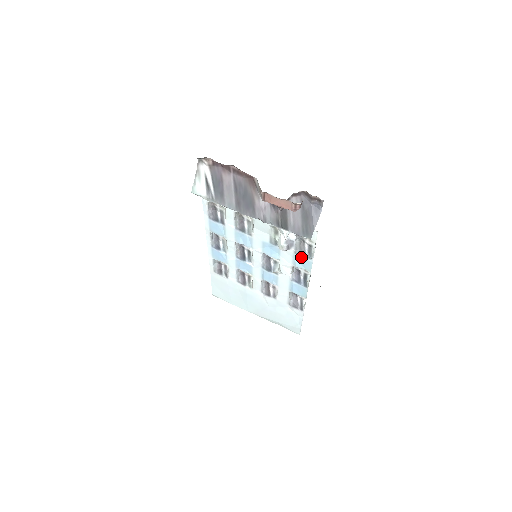
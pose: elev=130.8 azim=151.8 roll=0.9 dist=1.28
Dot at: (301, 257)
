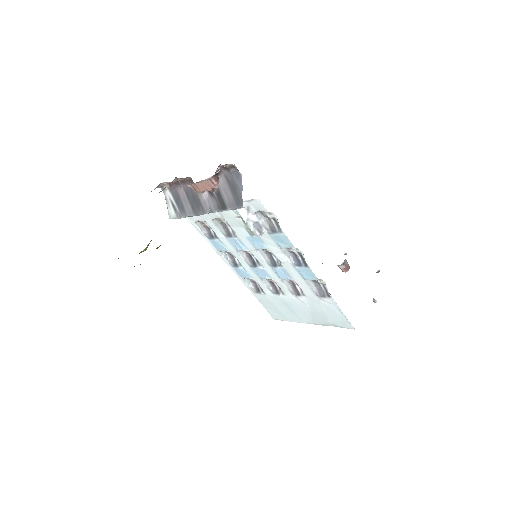
Dot at: (275, 235)
